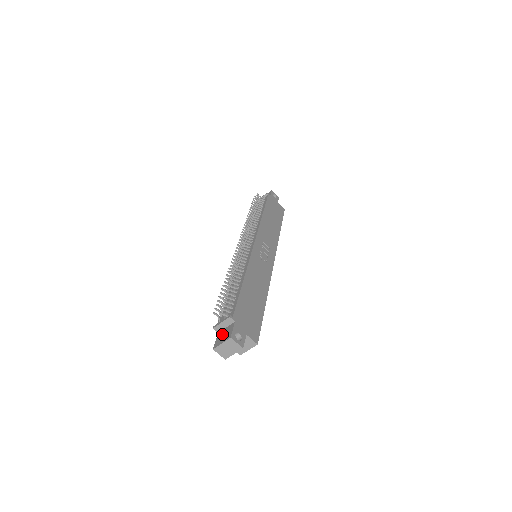
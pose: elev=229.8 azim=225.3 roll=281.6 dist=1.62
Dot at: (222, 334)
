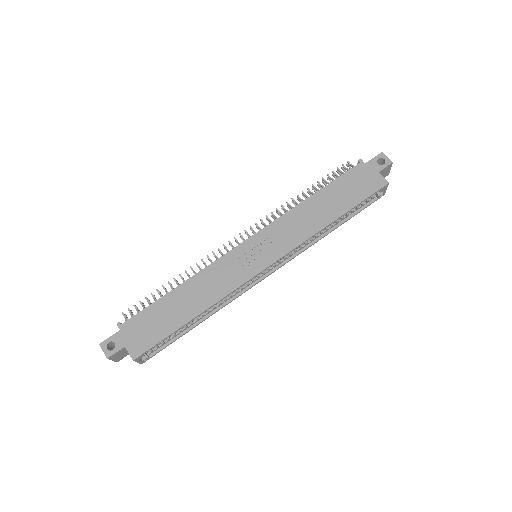
Dot at: occluded
